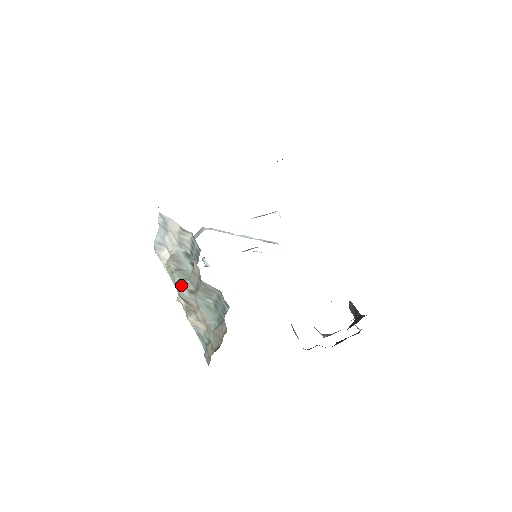
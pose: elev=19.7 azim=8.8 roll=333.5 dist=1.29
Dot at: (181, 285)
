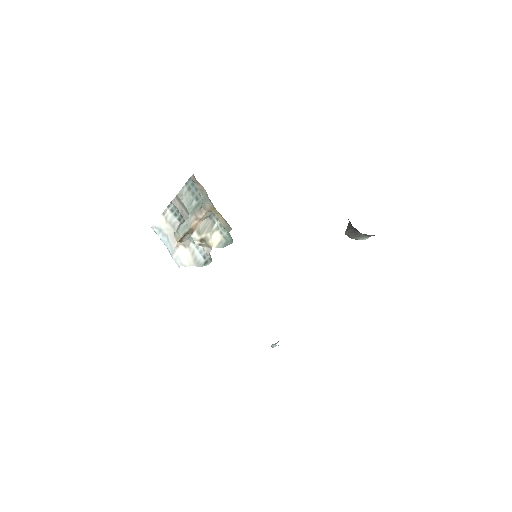
Dot at: (183, 224)
